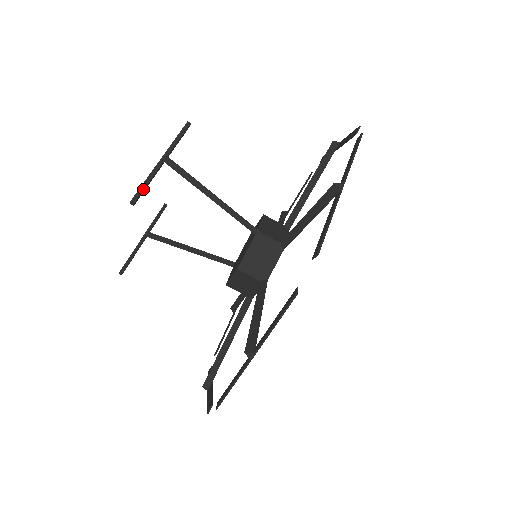
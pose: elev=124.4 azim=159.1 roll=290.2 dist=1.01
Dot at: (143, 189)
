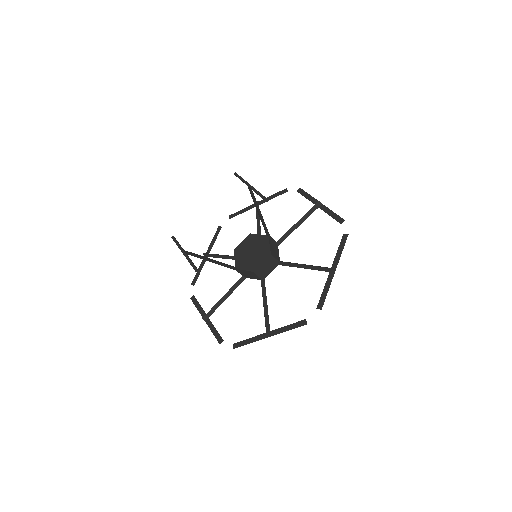
Dot at: (263, 196)
